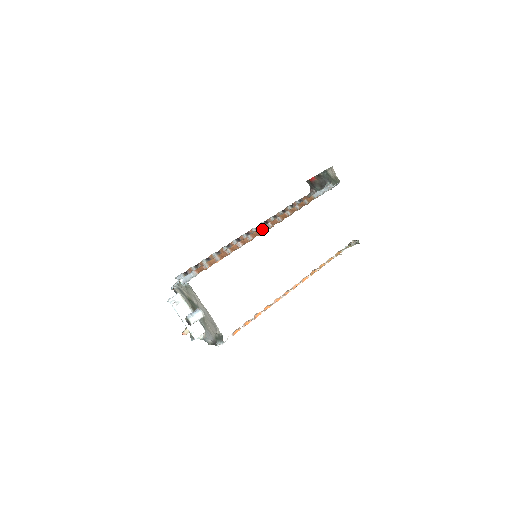
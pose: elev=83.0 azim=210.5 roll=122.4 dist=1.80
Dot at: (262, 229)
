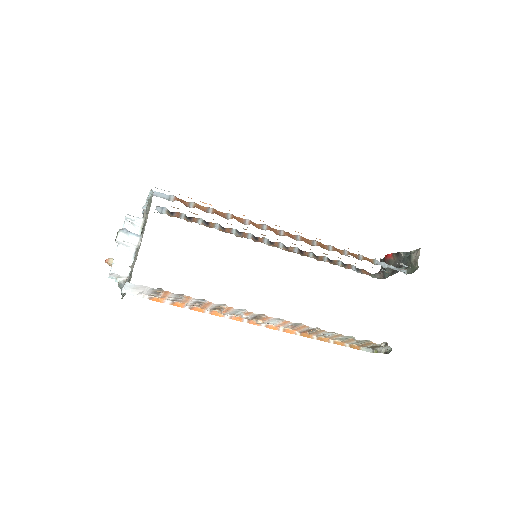
Dot at: (286, 233)
